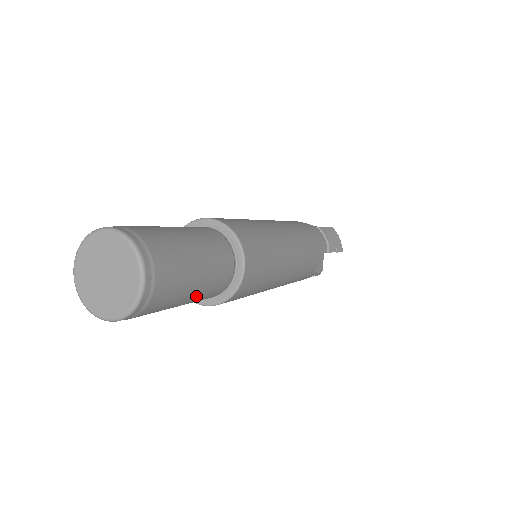
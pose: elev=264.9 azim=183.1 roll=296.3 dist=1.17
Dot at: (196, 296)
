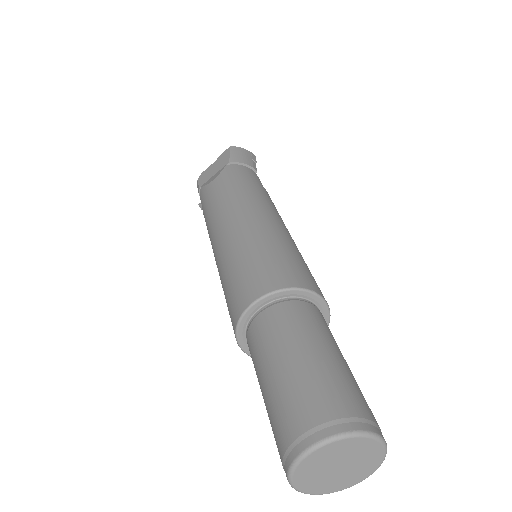
Dot at: occluded
